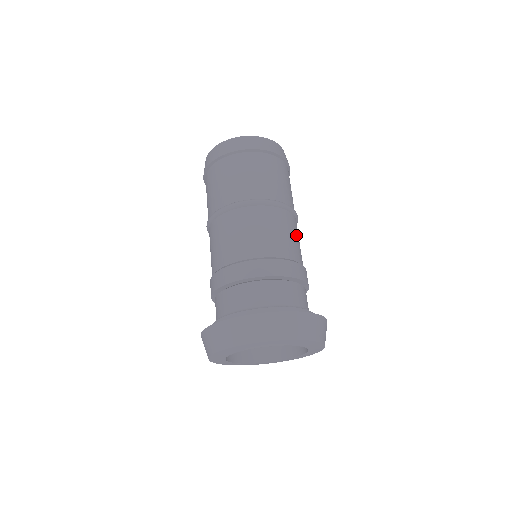
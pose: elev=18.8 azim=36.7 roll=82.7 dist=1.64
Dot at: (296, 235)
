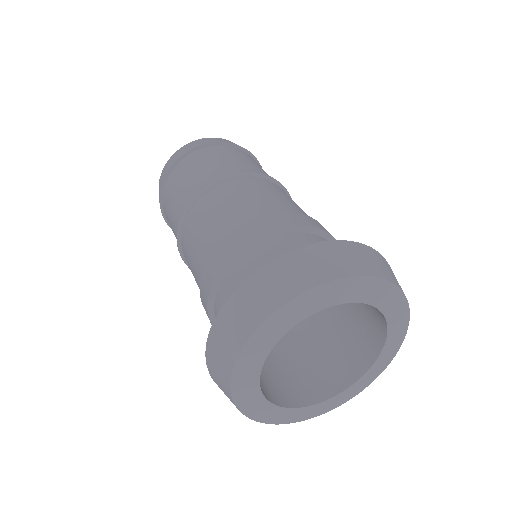
Dot at: (280, 194)
